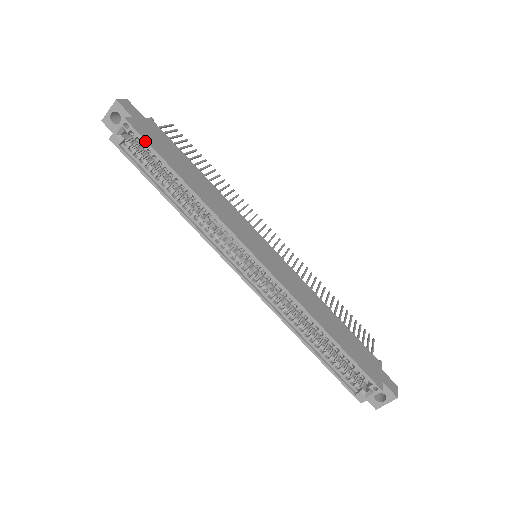
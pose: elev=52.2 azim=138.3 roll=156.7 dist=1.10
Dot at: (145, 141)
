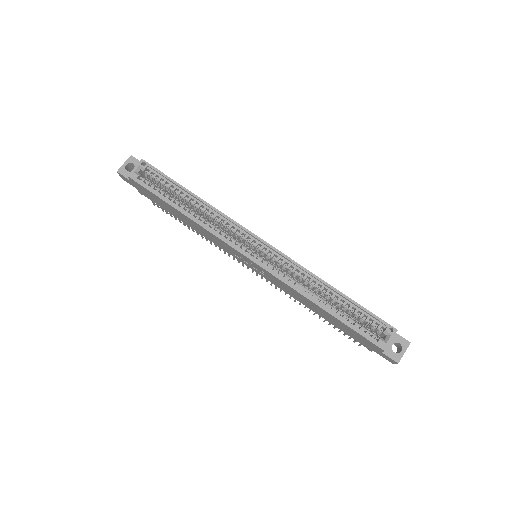
Dot at: (160, 172)
